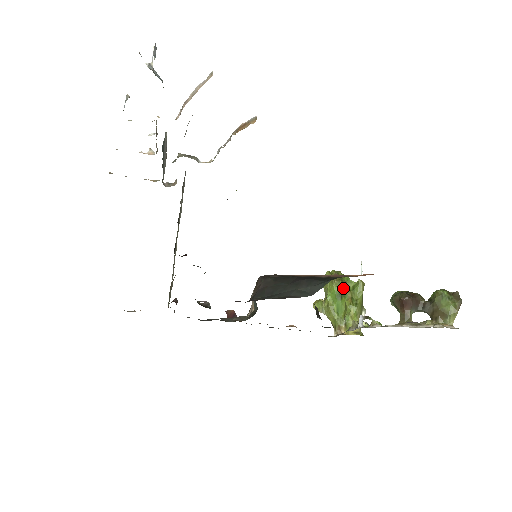
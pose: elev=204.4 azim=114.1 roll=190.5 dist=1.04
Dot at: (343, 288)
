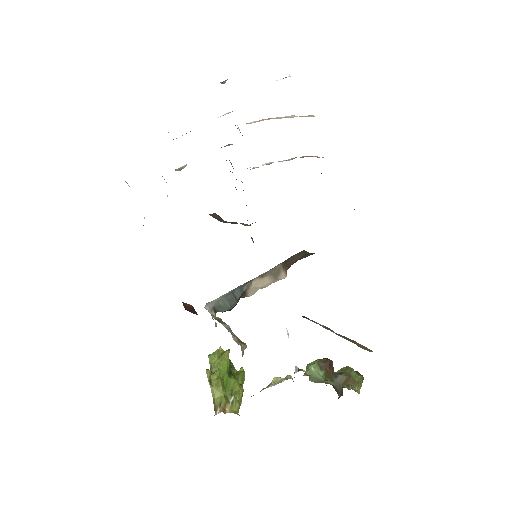
Dot at: (231, 369)
